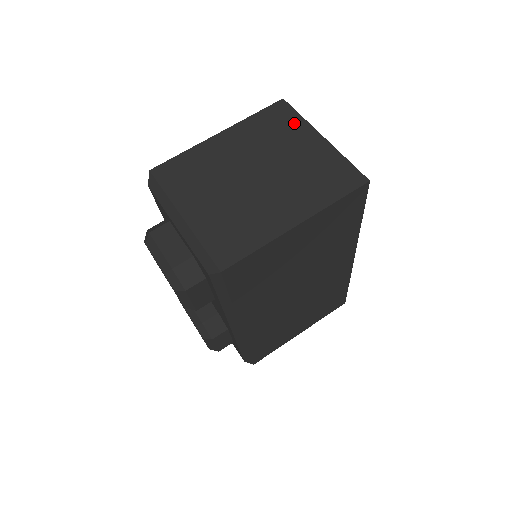
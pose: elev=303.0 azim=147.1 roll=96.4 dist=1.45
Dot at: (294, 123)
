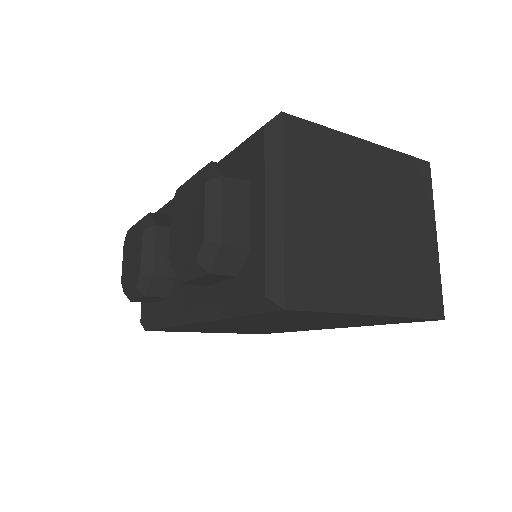
Dot at: (425, 199)
